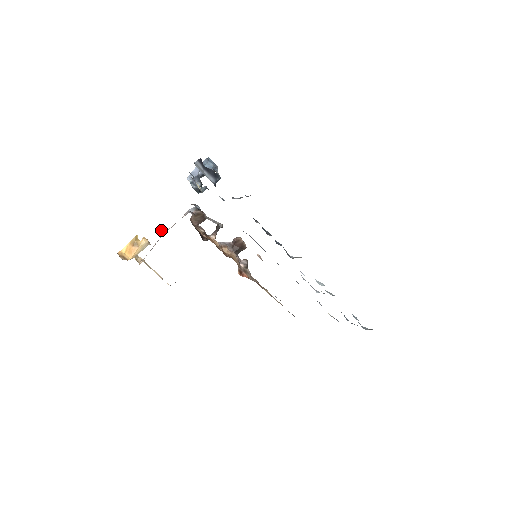
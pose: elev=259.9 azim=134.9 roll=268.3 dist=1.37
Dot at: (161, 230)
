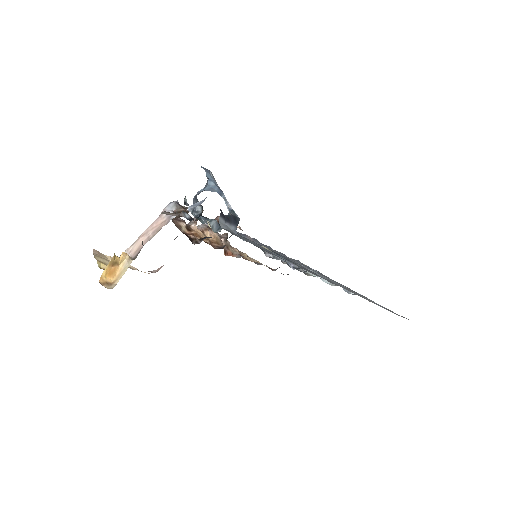
Dot at: (142, 242)
